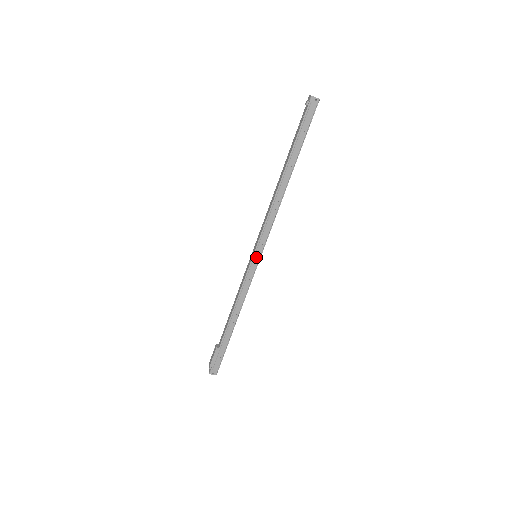
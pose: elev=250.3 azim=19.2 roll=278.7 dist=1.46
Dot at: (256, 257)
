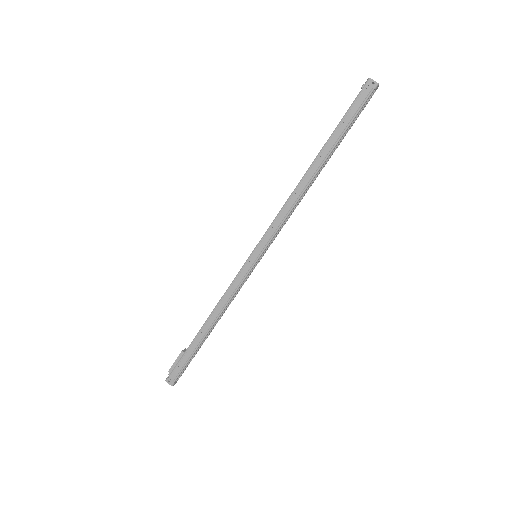
Dot at: (254, 256)
